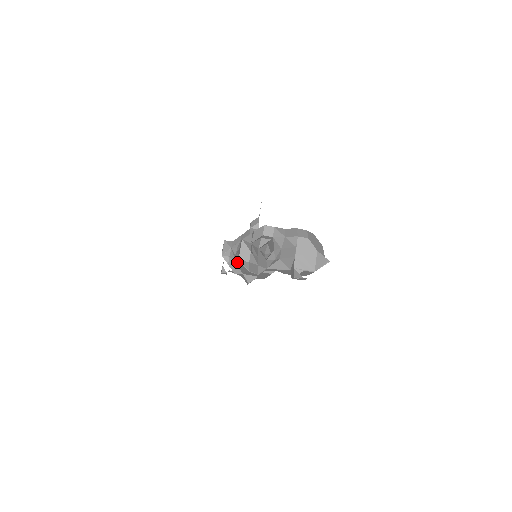
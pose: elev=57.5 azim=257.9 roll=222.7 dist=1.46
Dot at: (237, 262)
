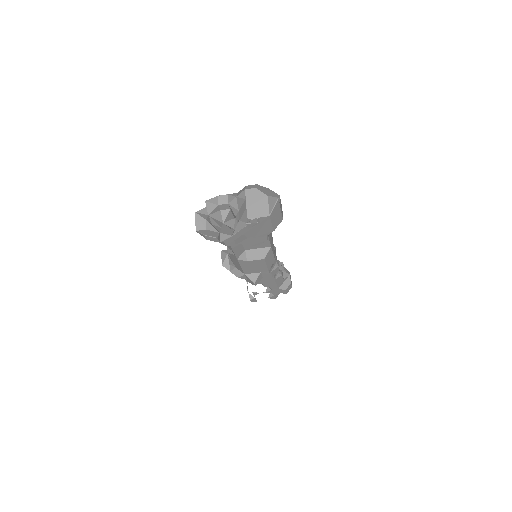
Dot at: occluded
